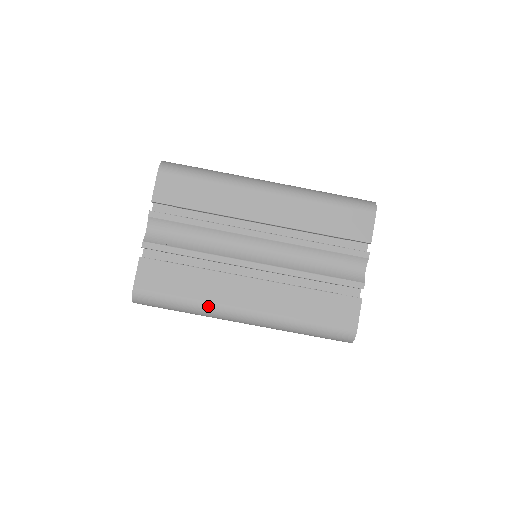
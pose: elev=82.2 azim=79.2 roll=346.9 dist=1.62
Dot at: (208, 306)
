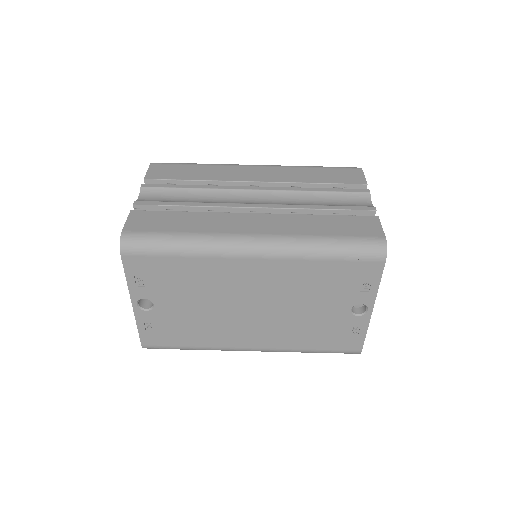
Dot at: (210, 236)
